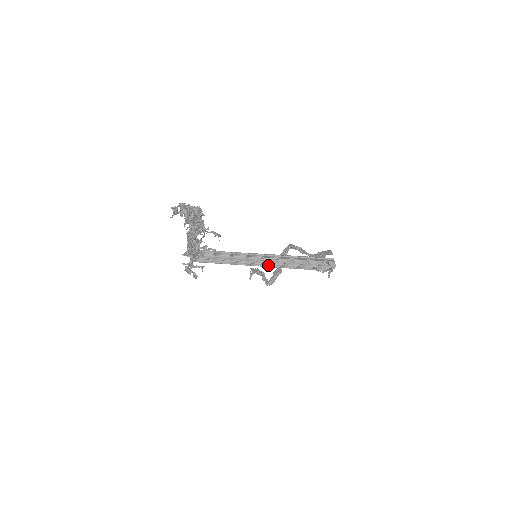
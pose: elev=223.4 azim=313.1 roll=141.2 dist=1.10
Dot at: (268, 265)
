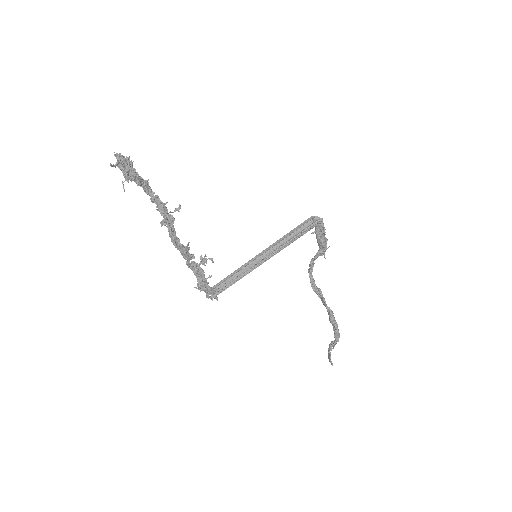
Dot at: occluded
